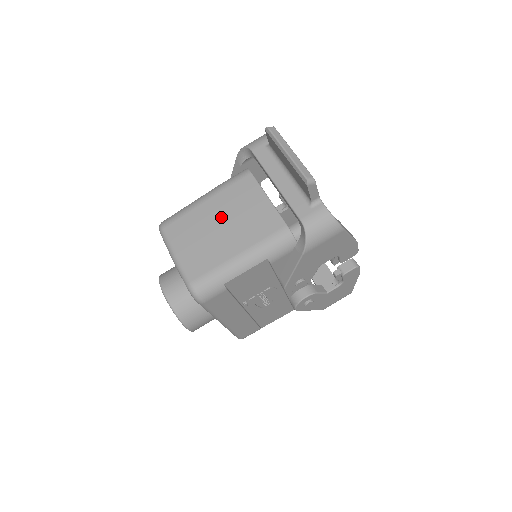
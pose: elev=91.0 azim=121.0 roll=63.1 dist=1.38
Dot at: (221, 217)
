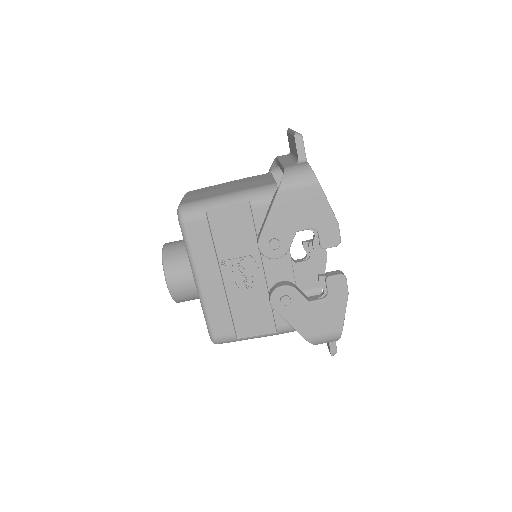
Dot at: (232, 184)
